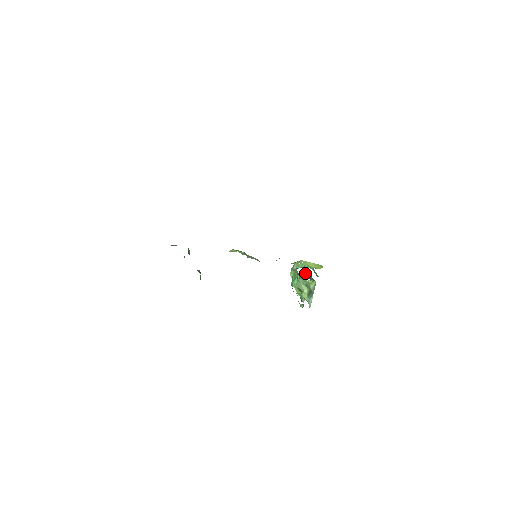
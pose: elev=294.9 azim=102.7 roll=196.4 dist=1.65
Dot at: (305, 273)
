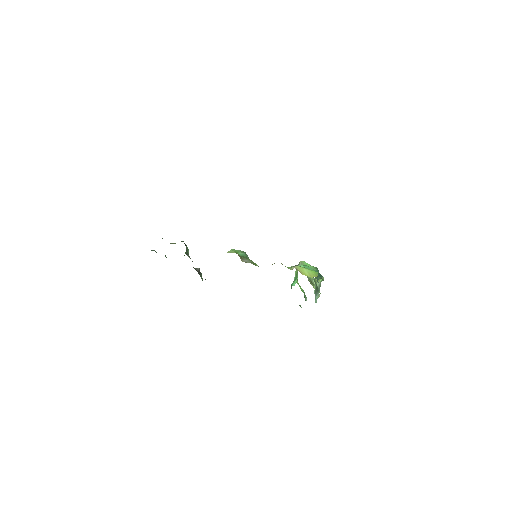
Dot at: occluded
